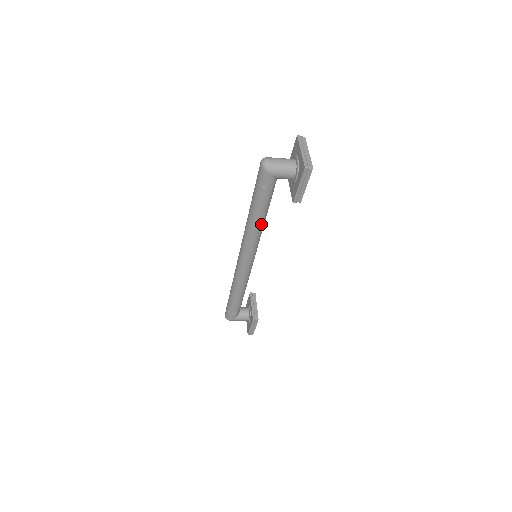
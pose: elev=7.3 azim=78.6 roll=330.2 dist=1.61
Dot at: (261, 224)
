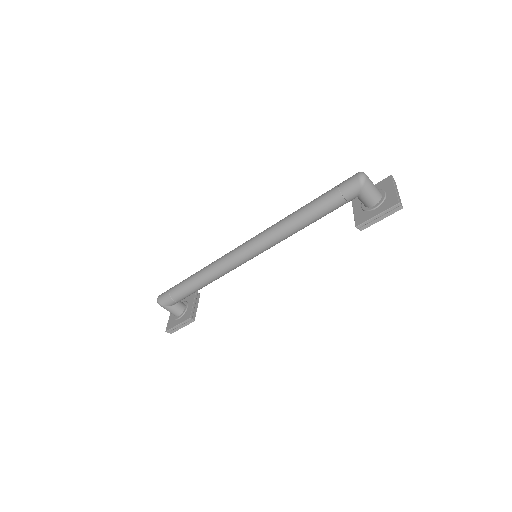
Dot at: (301, 228)
